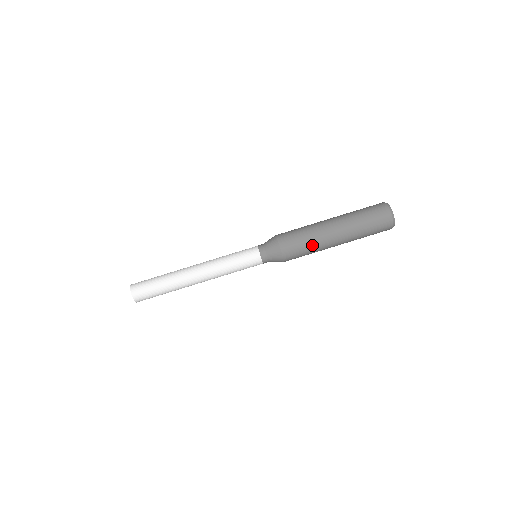
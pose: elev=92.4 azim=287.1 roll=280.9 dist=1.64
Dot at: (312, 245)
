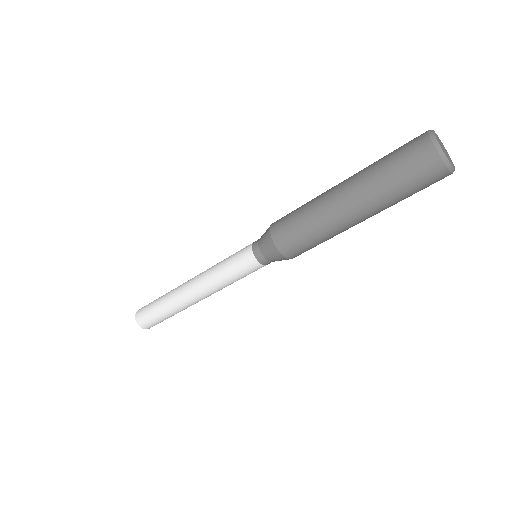
Dot at: (316, 230)
